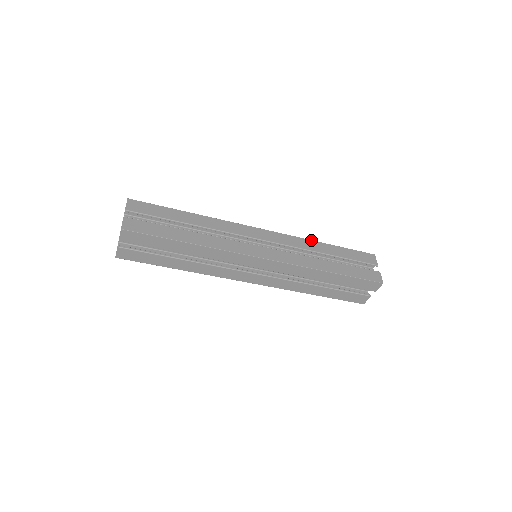
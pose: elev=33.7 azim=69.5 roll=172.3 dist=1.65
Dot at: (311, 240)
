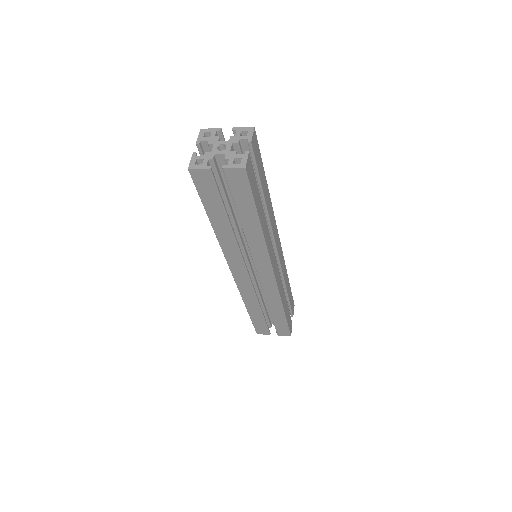
Dot at: occluded
